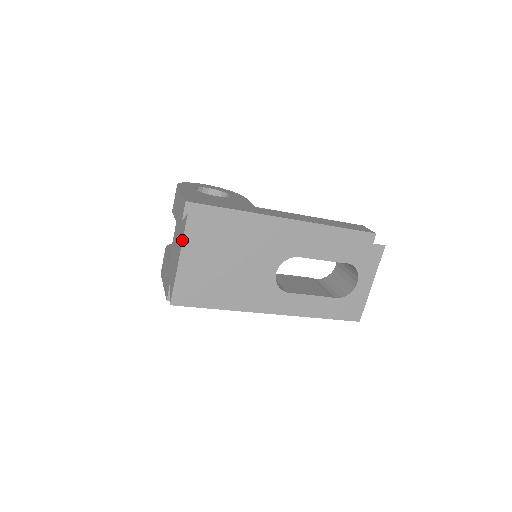
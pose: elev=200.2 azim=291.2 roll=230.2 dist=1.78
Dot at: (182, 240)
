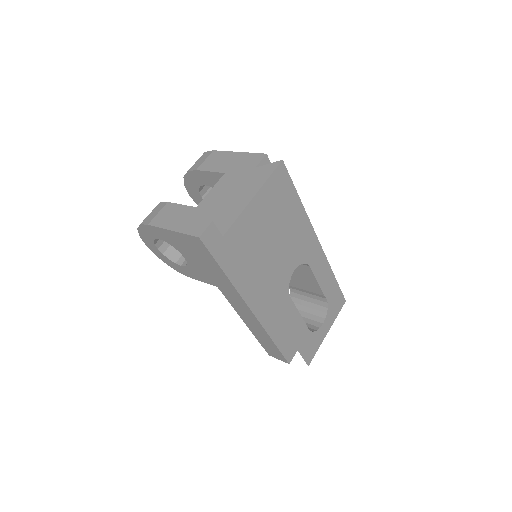
Dot at: (267, 179)
